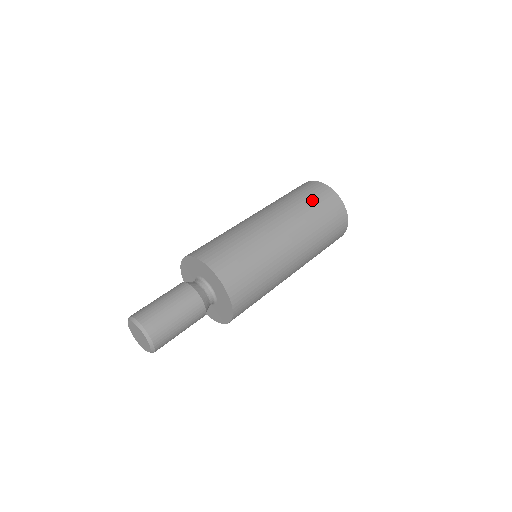
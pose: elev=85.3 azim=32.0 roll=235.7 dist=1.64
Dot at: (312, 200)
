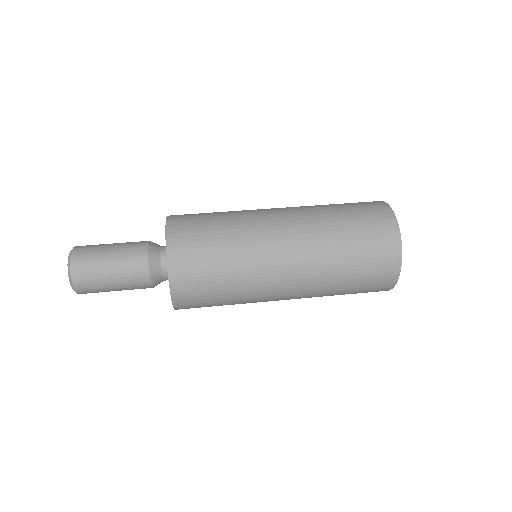
Dot at: (348, 205)
